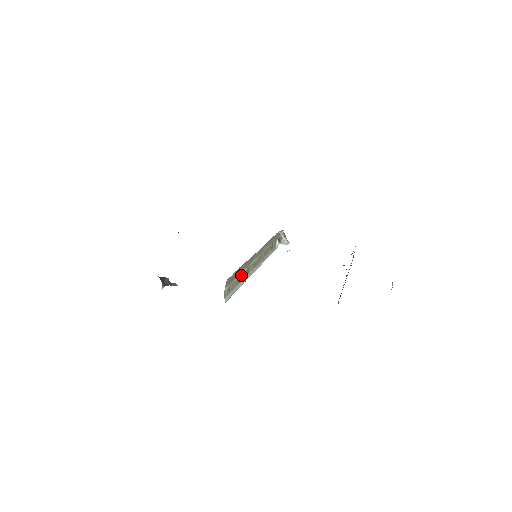
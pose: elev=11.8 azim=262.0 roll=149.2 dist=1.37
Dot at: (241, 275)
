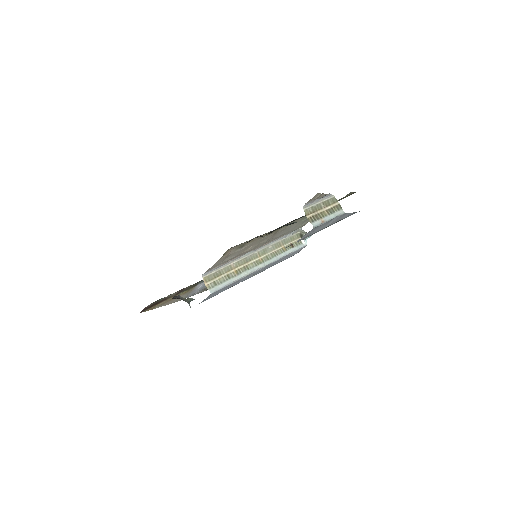
Dot at: (234, 272)
